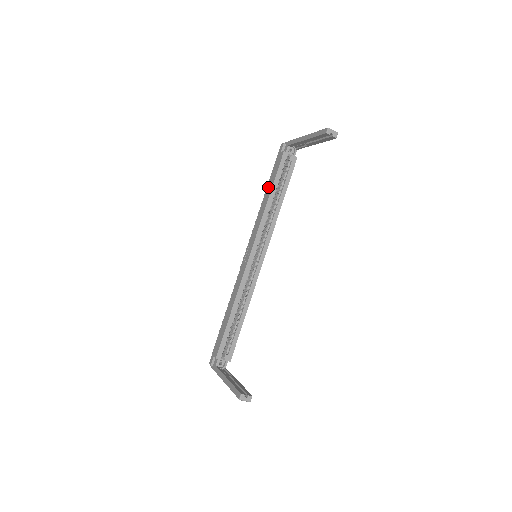
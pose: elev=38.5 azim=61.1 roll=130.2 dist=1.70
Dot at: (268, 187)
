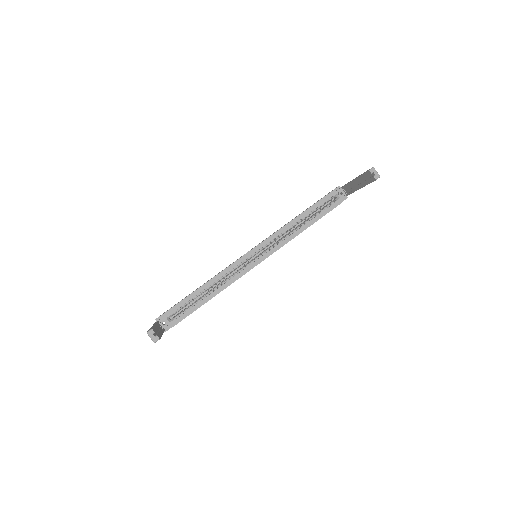
Dot at: occluded
